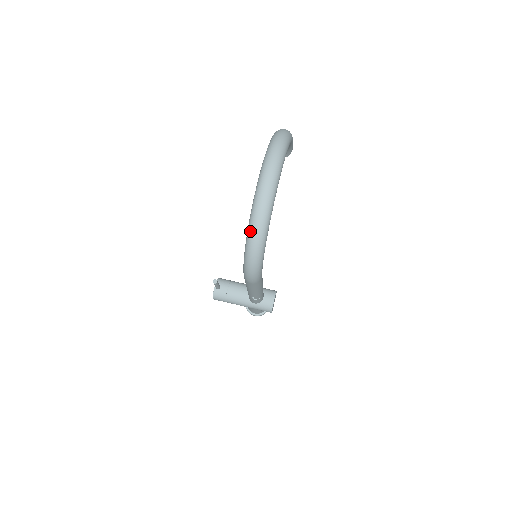
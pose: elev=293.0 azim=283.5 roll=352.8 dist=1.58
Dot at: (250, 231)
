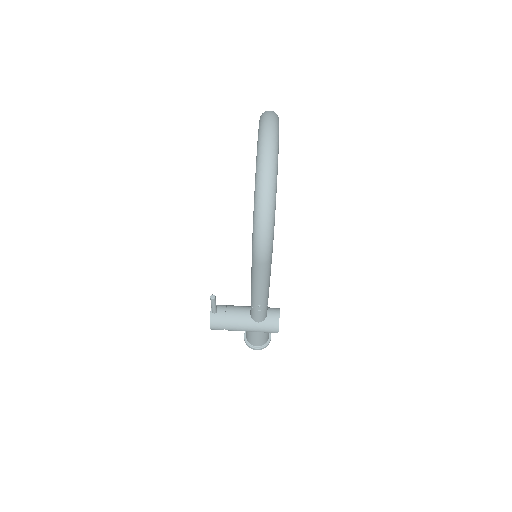
Dot at: (258, 187)
